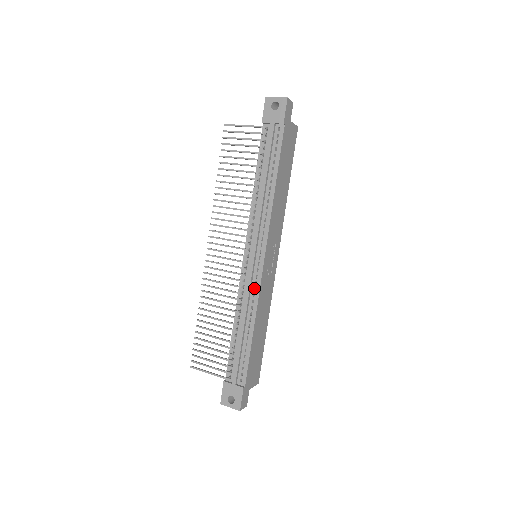
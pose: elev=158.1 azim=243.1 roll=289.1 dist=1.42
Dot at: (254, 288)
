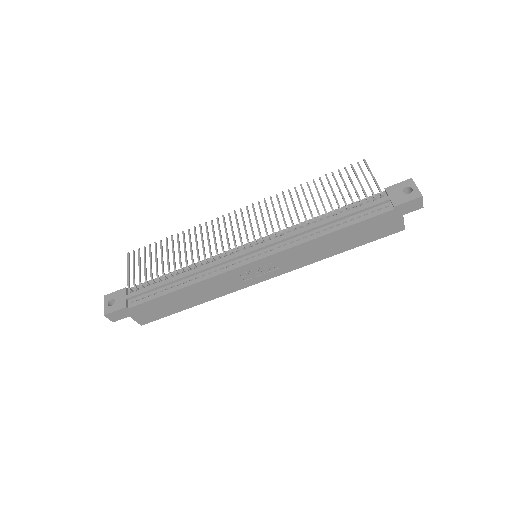
Dot at: (223, 268)
